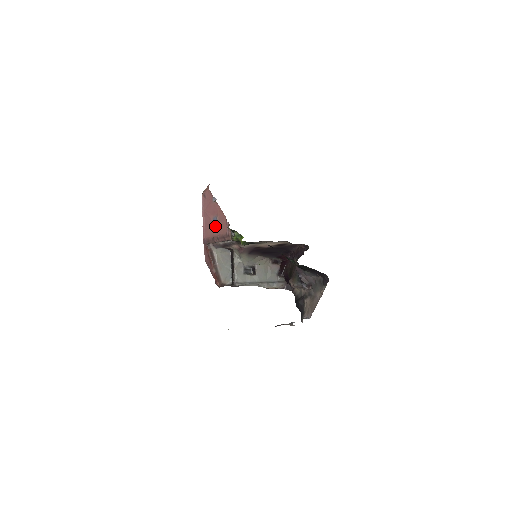
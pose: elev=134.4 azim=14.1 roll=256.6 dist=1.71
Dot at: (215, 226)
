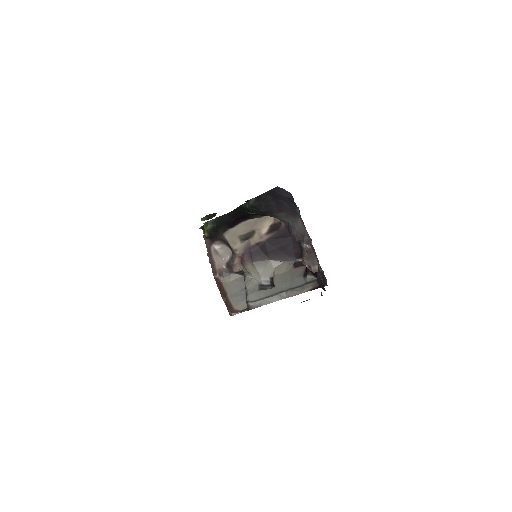
Dot at: occluded
